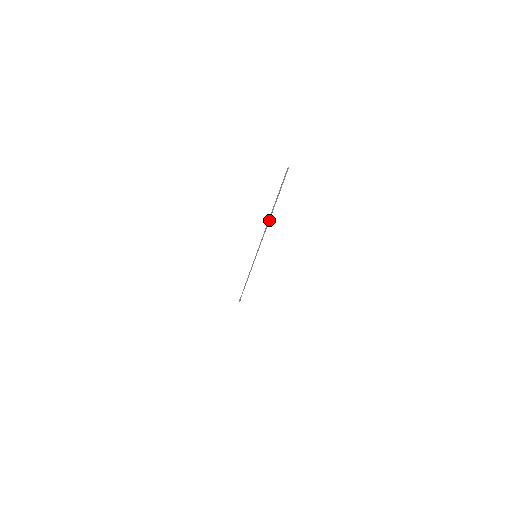
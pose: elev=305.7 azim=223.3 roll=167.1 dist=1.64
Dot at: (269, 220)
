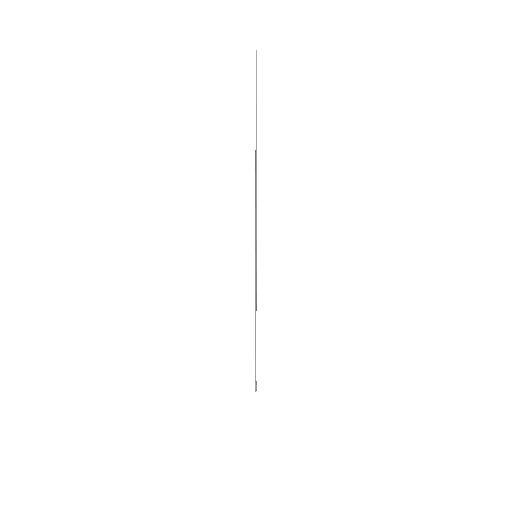
Dot at: (256, 164)
